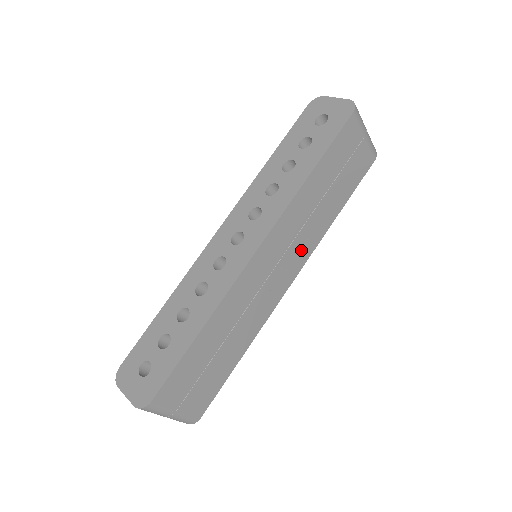
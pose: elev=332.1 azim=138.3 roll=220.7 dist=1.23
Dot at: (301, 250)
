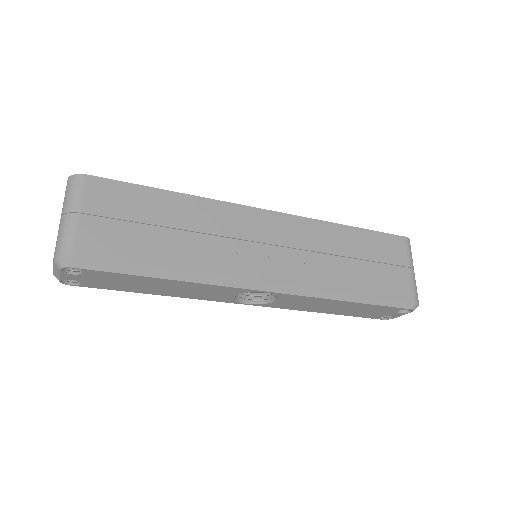
Dot at: (298, 268)
